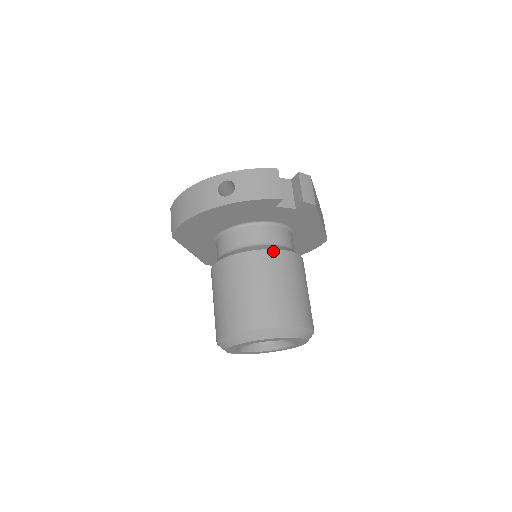
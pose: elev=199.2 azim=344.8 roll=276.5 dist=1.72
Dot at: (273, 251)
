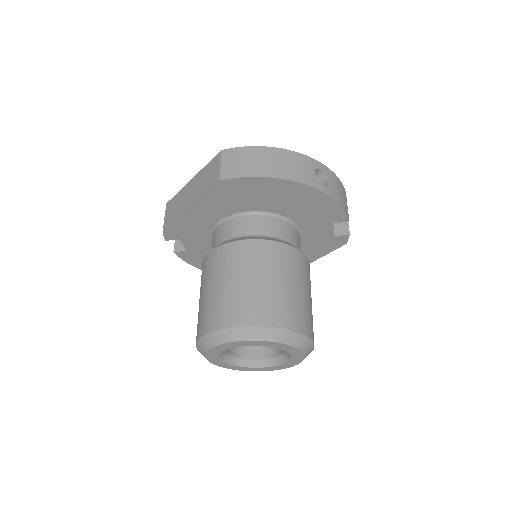
Dot at: (308, 262)
